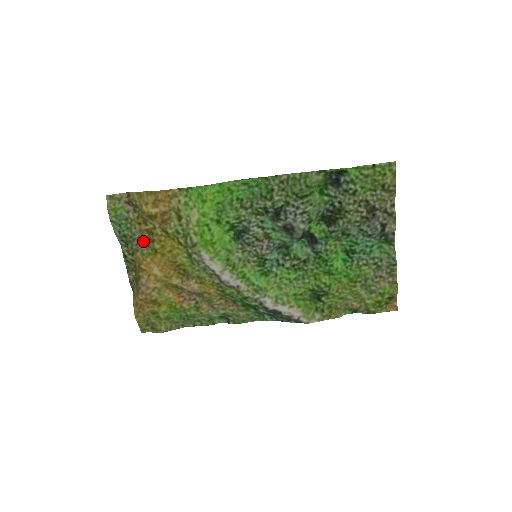
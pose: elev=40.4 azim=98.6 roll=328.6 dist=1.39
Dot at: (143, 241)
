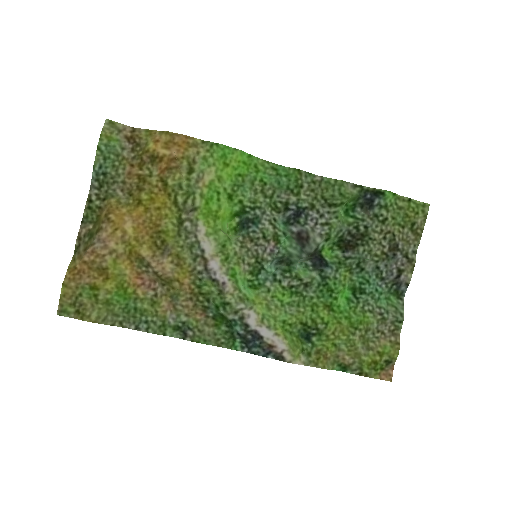
Dot at: (126, 188)
